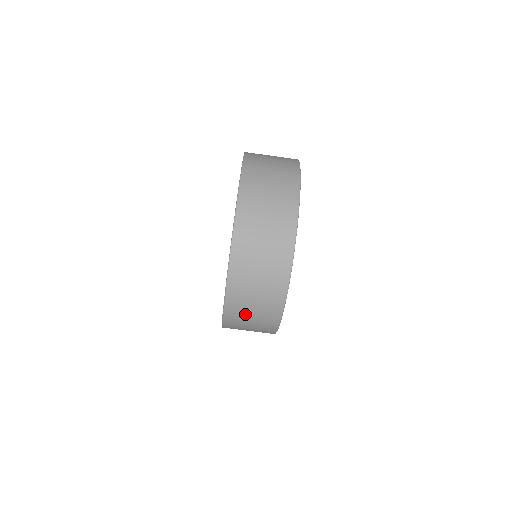
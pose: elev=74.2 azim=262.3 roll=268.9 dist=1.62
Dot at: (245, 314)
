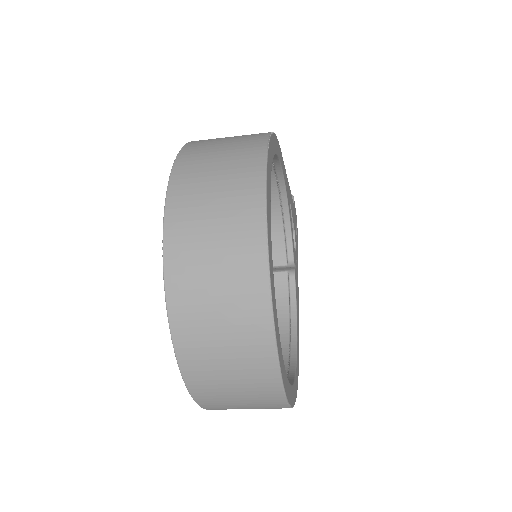
Dot at: occluded
